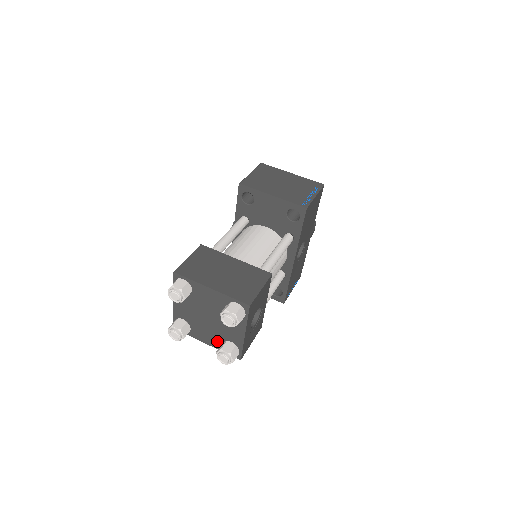
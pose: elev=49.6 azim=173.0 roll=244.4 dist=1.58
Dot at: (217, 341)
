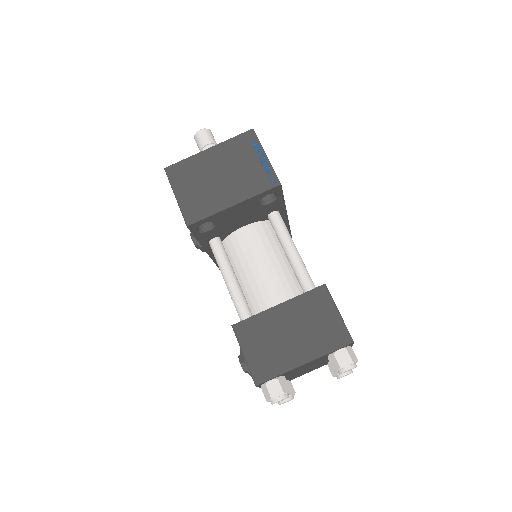
Dot at: occluded
